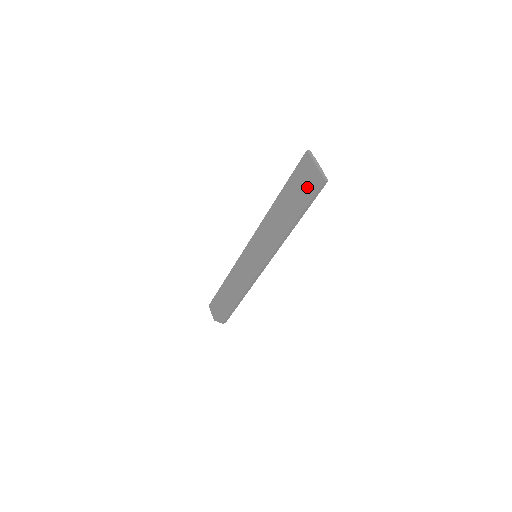
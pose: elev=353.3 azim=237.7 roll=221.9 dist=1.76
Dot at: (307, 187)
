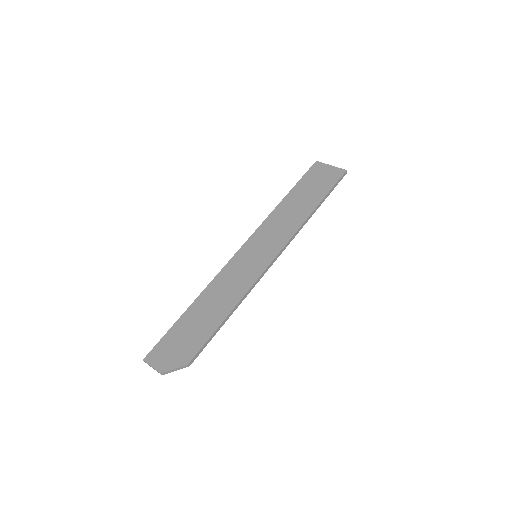
Dot at: (326, 179)
